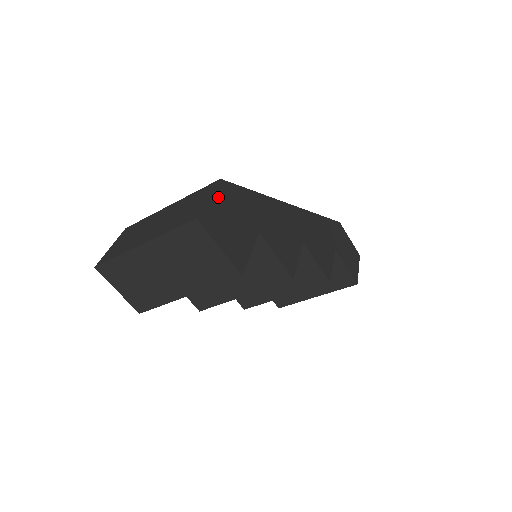
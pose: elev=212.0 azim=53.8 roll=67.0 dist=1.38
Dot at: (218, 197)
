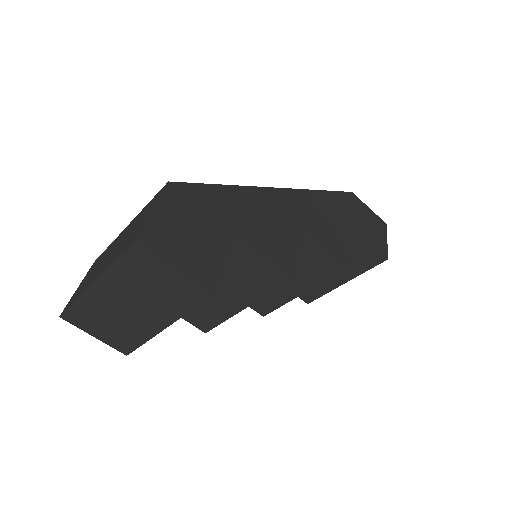
Dot at: (167, 205)
